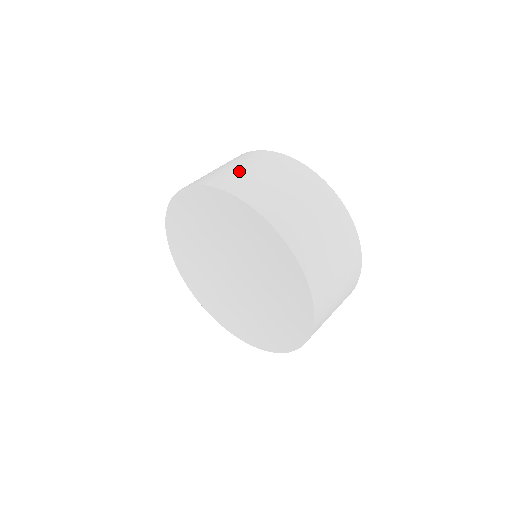
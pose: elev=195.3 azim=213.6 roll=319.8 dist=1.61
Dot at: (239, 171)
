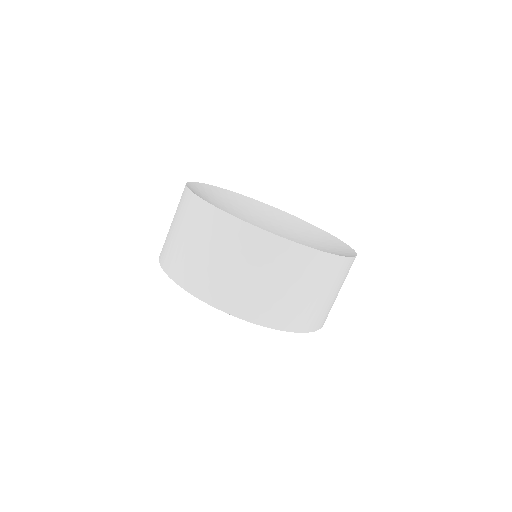
Dot at: (199, 259)
